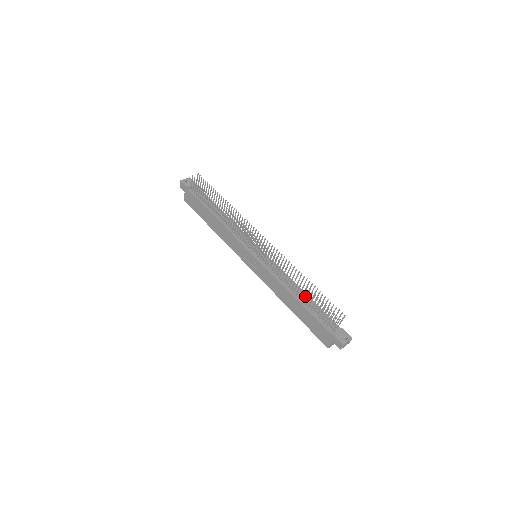
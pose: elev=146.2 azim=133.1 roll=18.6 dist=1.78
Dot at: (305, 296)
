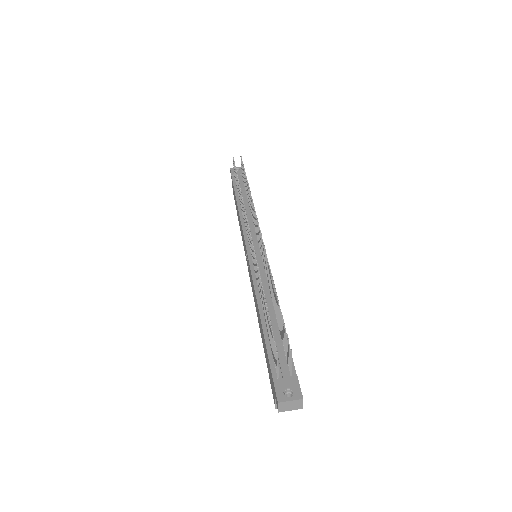
Dot at: (276, 316)
